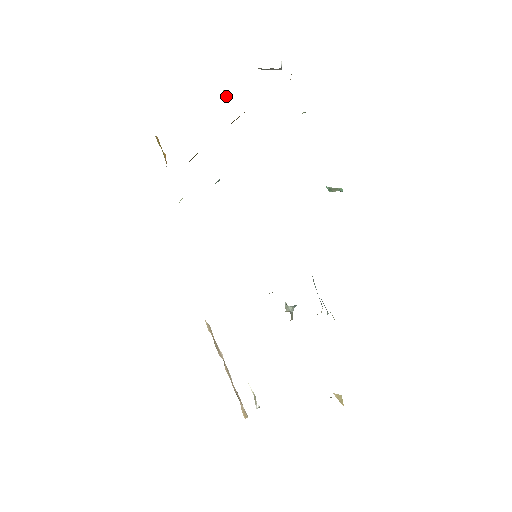
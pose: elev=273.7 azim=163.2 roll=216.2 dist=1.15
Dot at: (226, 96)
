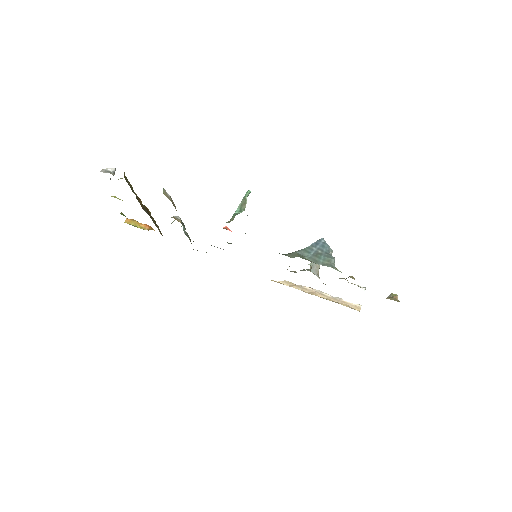
Dot at: occluded
